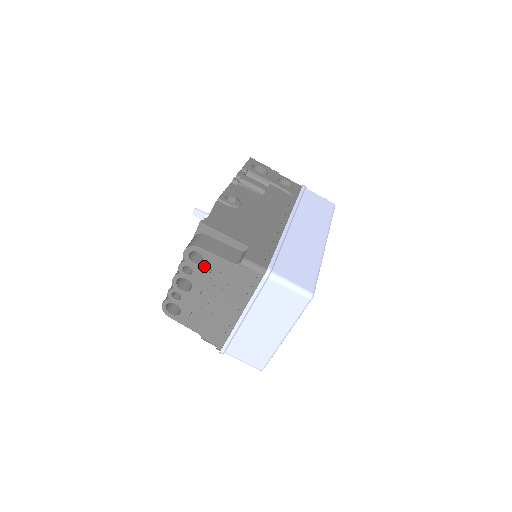
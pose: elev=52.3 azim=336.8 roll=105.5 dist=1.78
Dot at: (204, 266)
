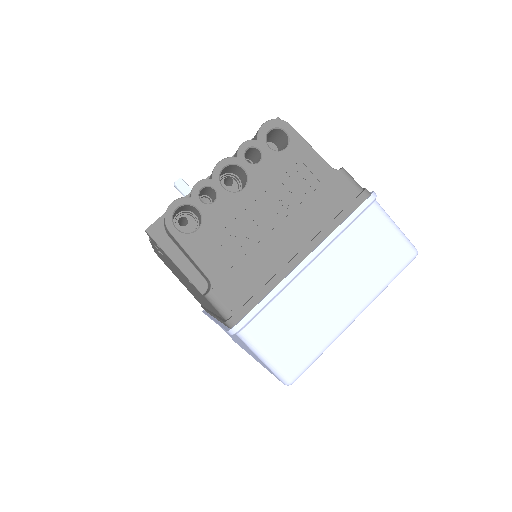
Dot at: (284, 156)
